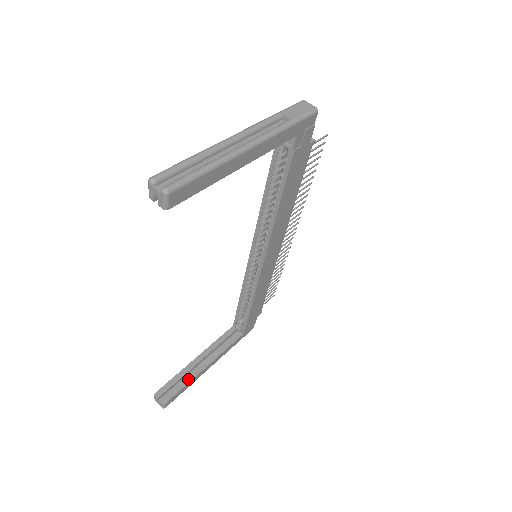
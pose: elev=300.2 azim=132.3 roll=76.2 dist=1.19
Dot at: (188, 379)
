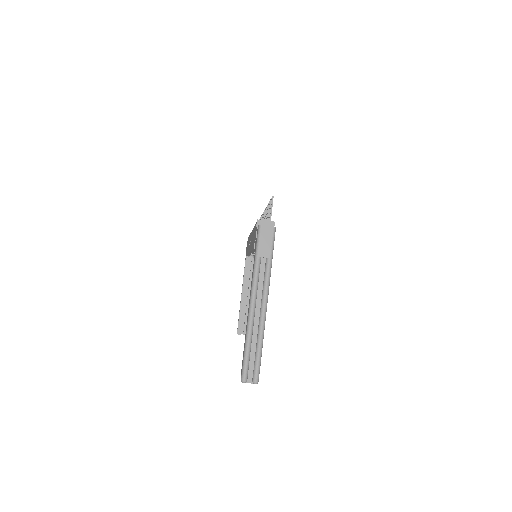
Dot at: occluded
